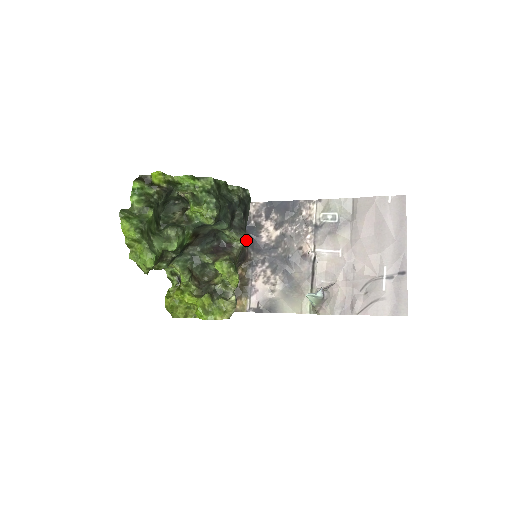
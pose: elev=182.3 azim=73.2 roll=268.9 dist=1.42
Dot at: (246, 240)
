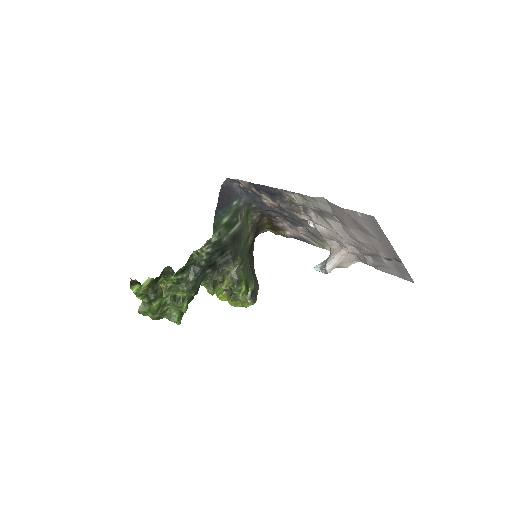
Dot at: (253, 209)
